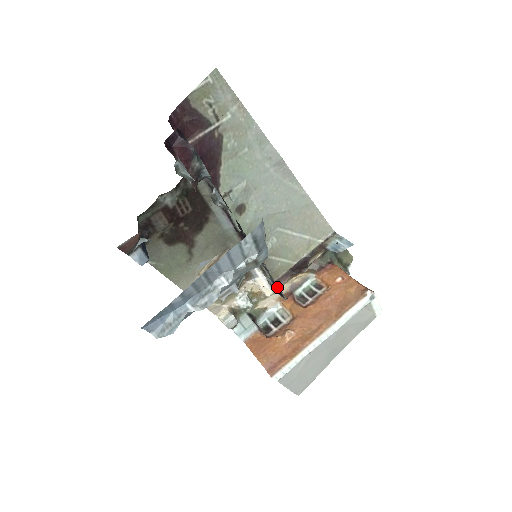
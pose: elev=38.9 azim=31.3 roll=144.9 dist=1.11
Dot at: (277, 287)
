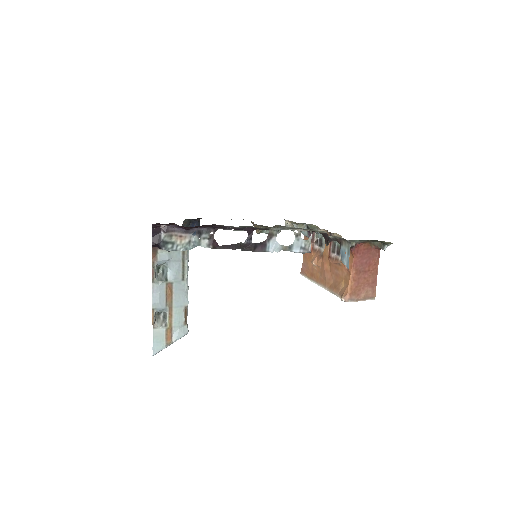
Dot at: (297, 250)
